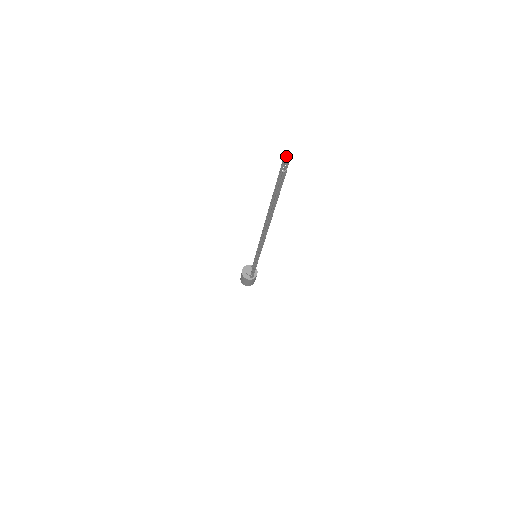
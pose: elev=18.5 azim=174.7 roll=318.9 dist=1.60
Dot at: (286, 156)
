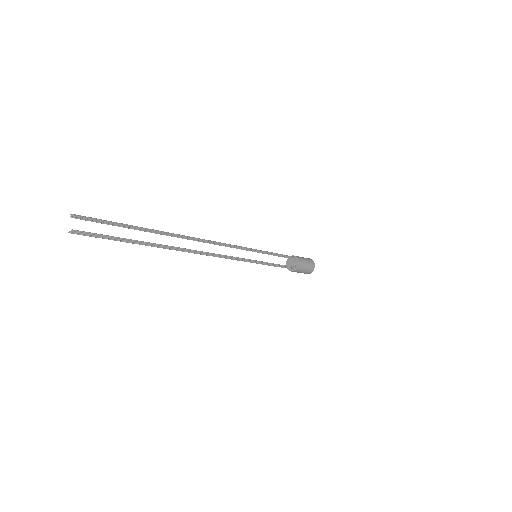
Dot at: (76, 215)
